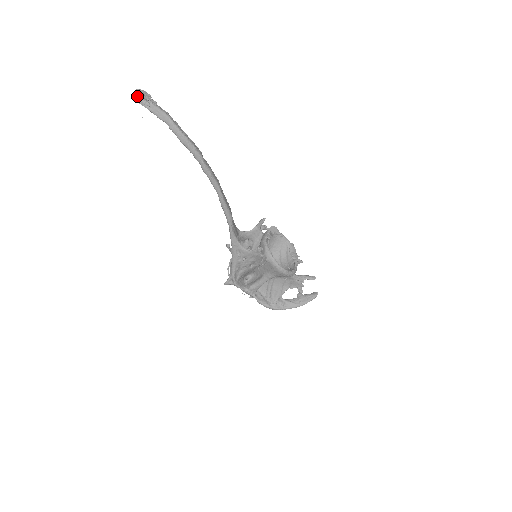
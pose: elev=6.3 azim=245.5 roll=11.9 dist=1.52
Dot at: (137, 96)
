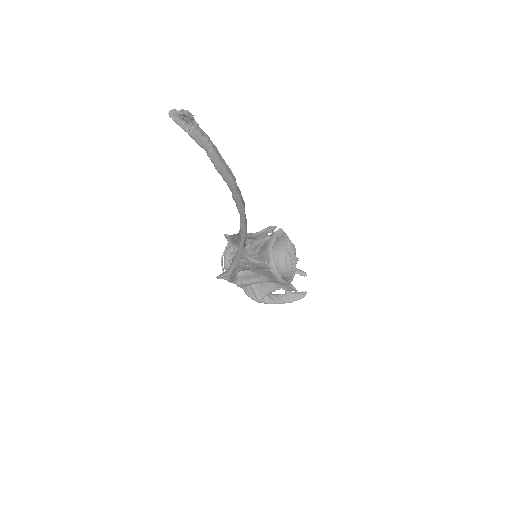
Dot at: (176, 115)
